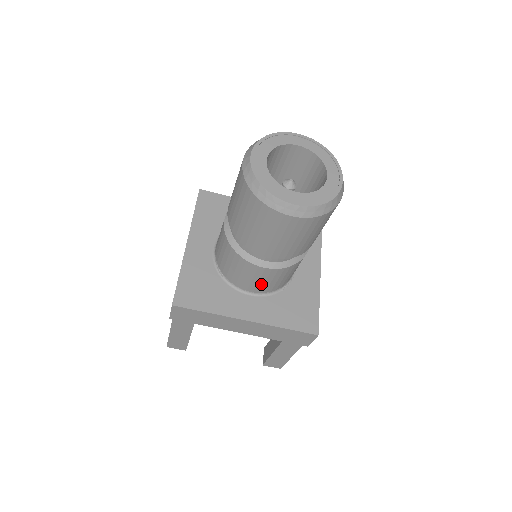
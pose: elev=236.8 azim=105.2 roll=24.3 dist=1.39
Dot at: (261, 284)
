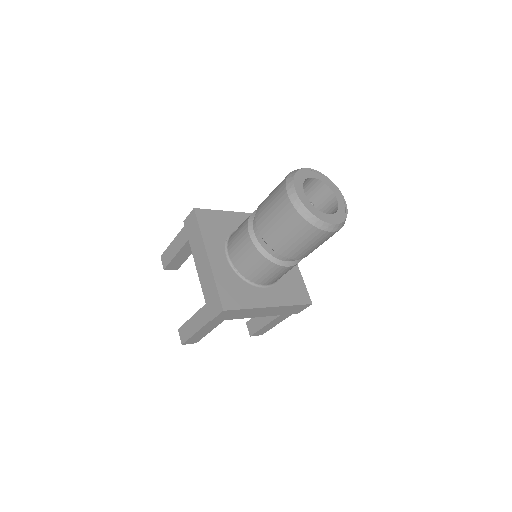
Dot at: (276, 278)
